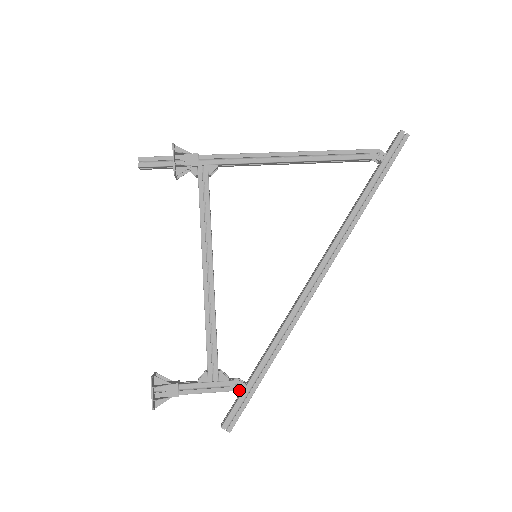
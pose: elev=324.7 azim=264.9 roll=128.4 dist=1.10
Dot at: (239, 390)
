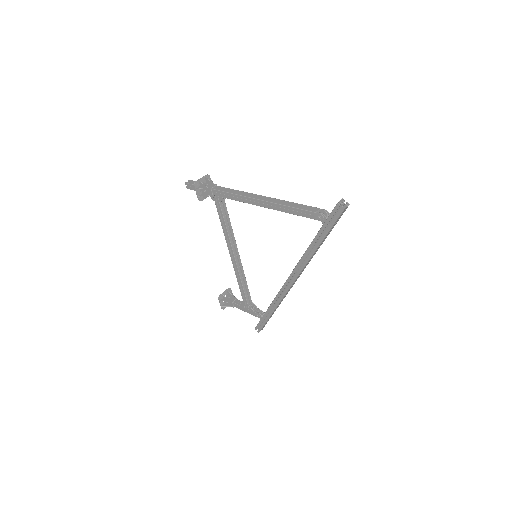
Dot at: occluded
